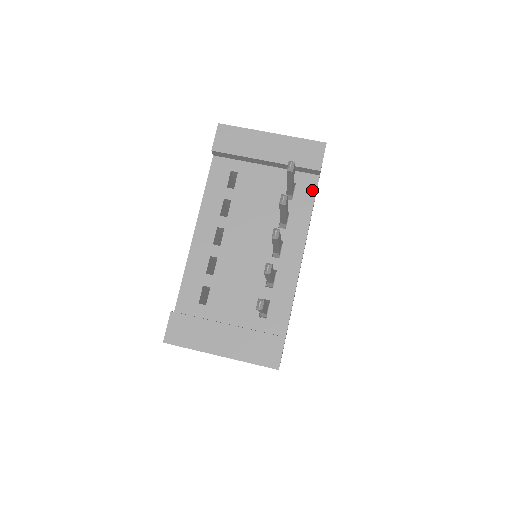
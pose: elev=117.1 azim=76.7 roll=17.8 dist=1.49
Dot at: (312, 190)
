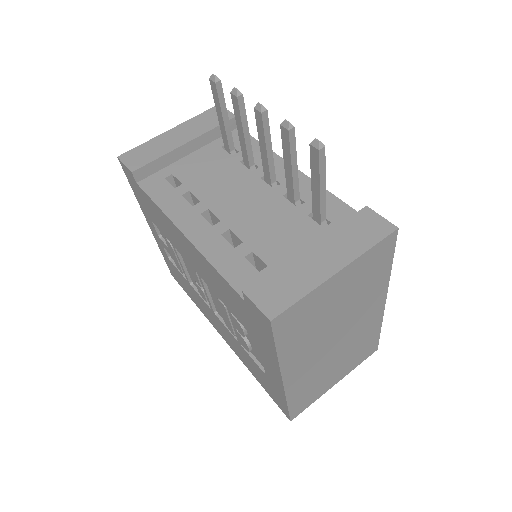
Dot at: occluded
